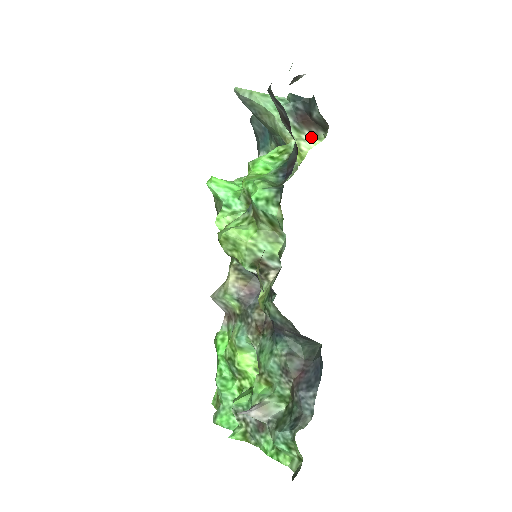
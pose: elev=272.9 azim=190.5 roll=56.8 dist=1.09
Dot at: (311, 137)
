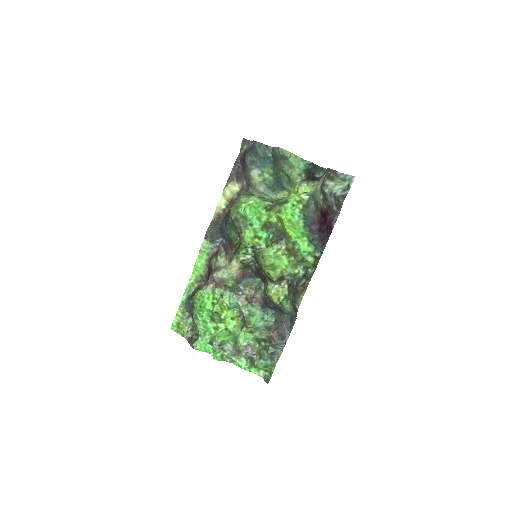
Dot at: (305, 184)
